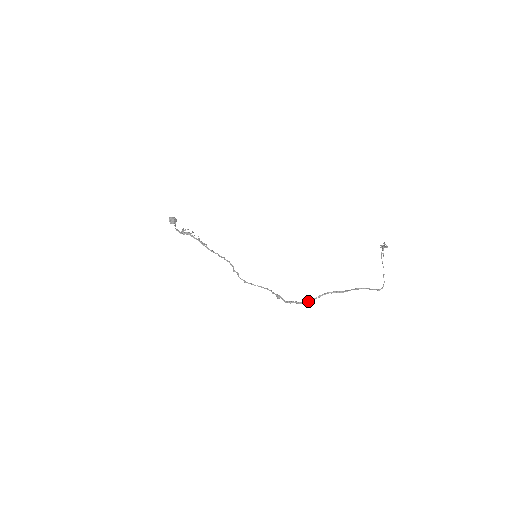
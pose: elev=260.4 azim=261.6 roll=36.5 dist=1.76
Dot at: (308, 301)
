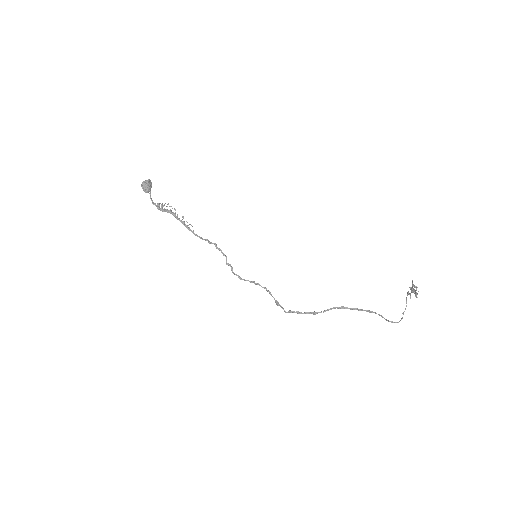
Dot at: (311, 313)
